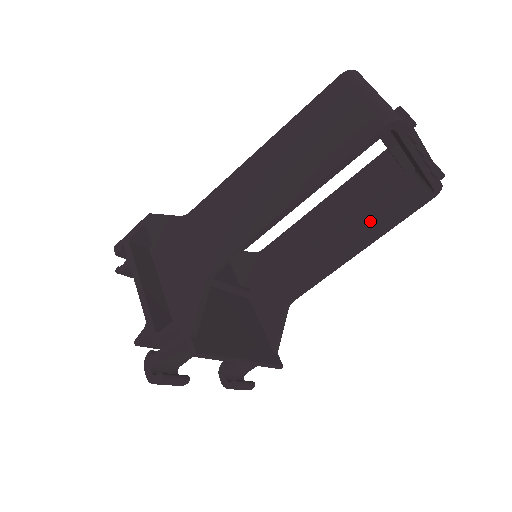
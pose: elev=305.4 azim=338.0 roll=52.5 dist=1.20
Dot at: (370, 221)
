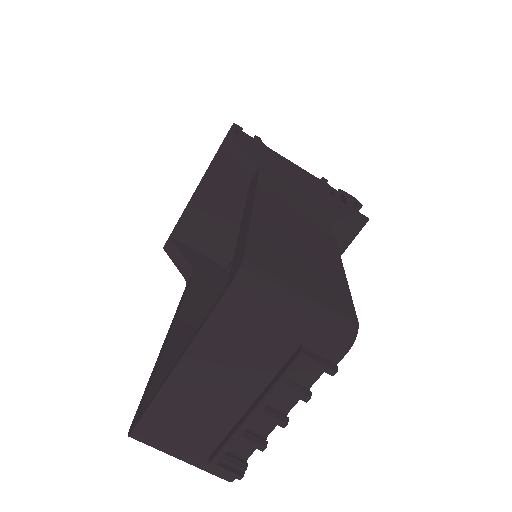
Dot at: occluded
